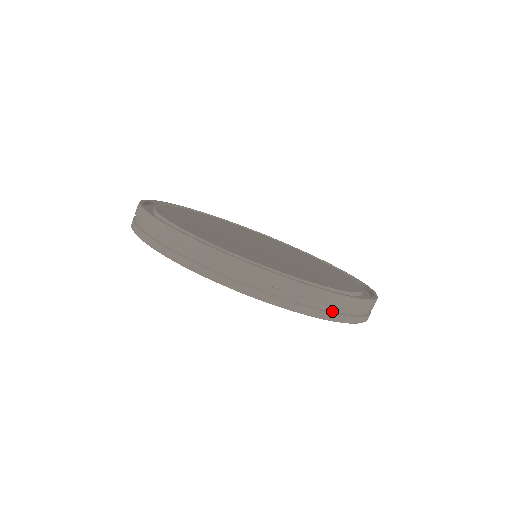
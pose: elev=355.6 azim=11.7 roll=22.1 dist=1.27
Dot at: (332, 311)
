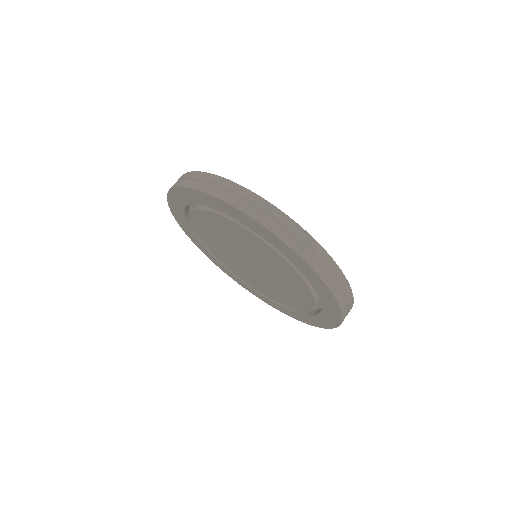
Dot at: occluded
